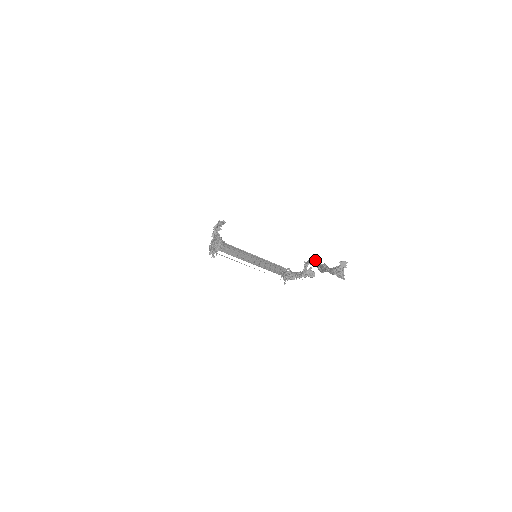
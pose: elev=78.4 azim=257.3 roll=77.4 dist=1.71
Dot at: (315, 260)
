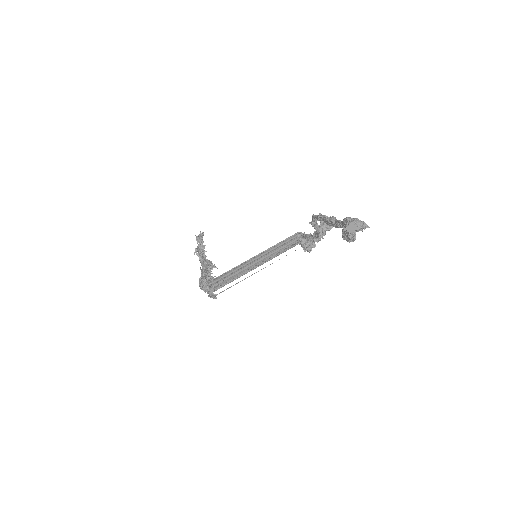
Dot at: (317, 217)
